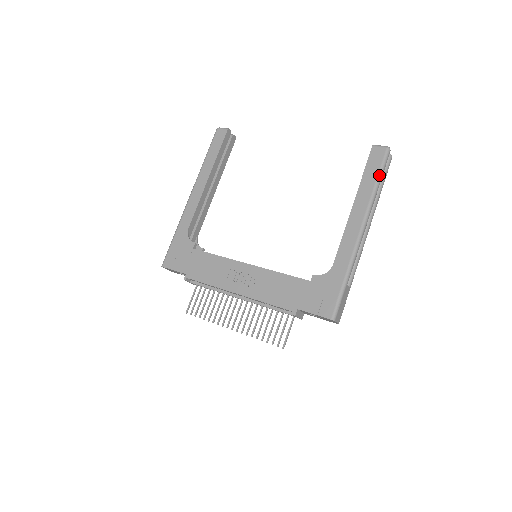
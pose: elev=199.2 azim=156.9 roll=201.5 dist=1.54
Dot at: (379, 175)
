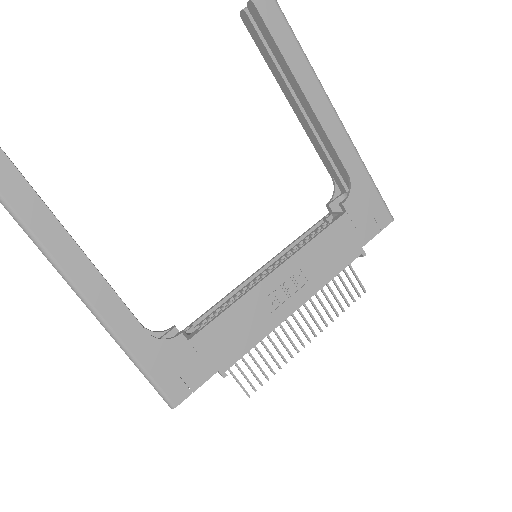
Dot at: (295, 36)
